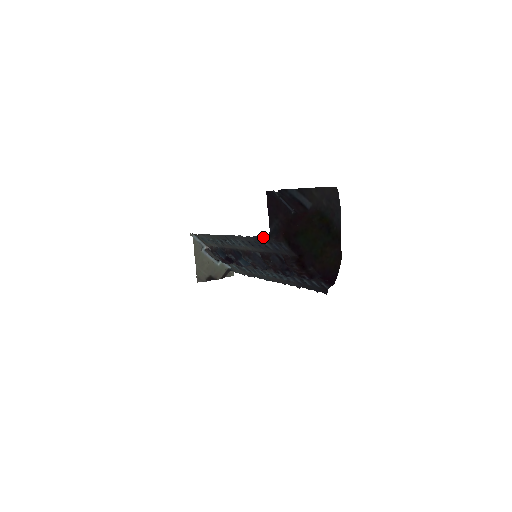
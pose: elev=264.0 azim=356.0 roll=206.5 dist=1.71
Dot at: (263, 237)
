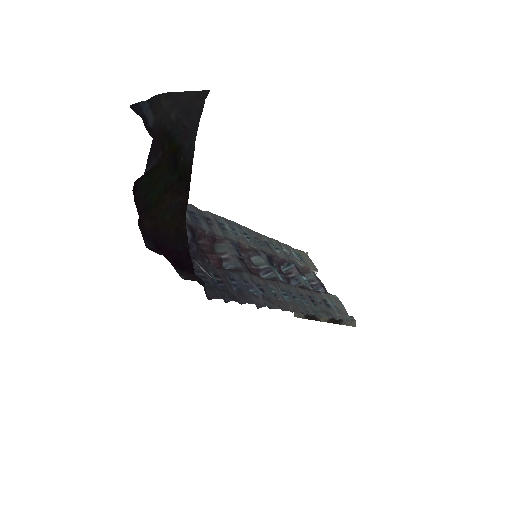
Dot at: occluded
